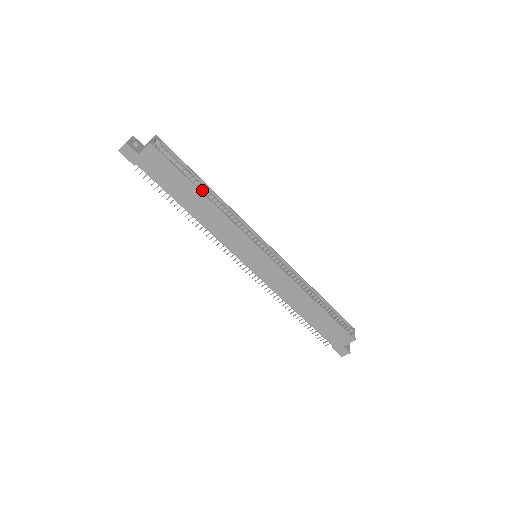
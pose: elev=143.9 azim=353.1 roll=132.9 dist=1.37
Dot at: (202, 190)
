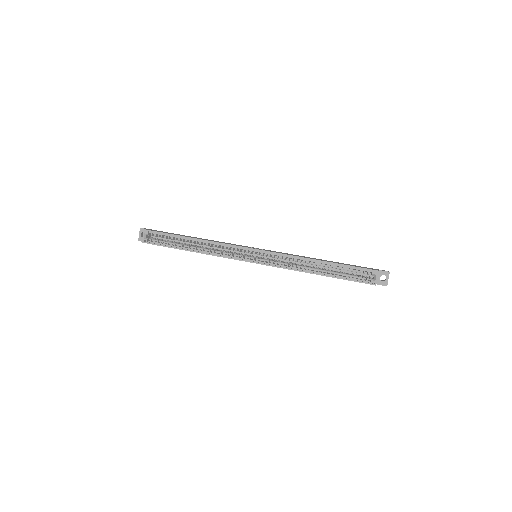
Dot at: occluded
